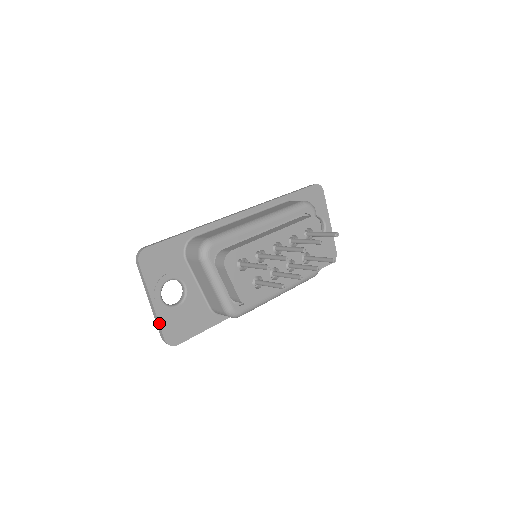
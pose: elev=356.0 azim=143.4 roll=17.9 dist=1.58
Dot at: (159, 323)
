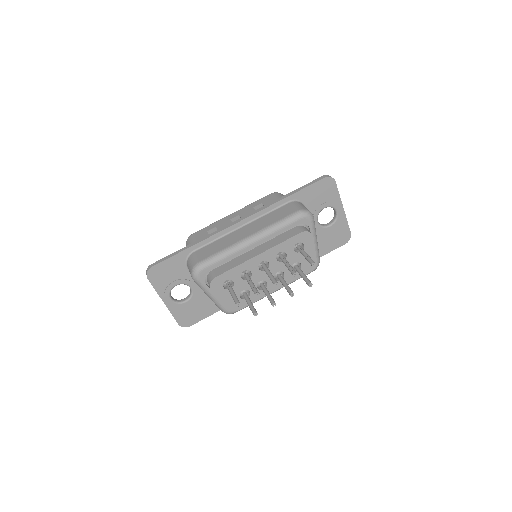
Dot at: (172, 315)
